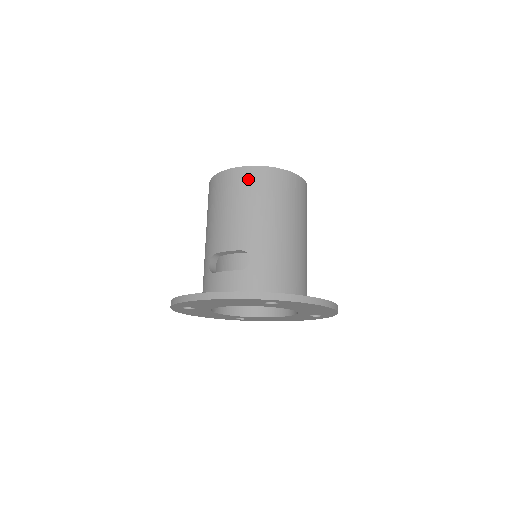
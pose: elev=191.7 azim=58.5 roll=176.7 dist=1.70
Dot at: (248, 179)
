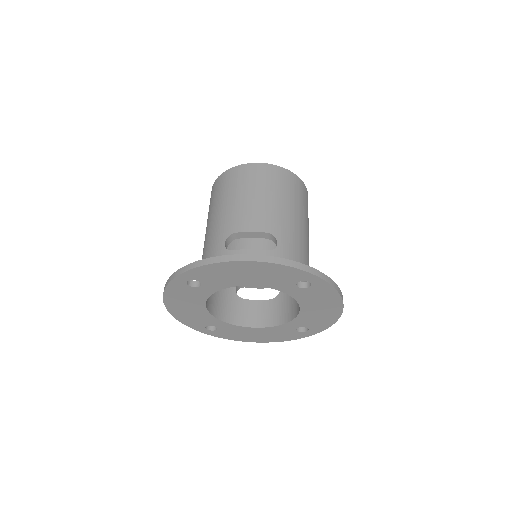
Dot at: (275, 175)
